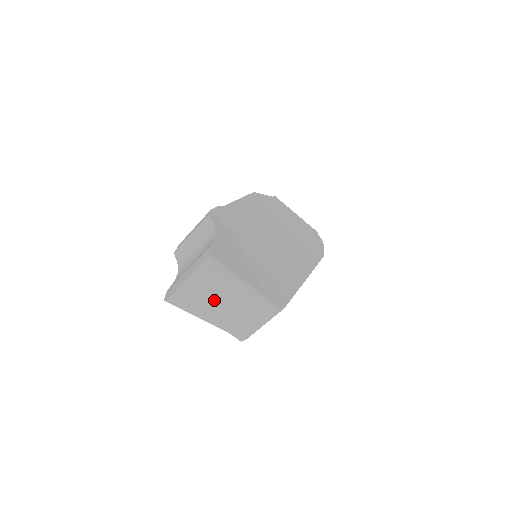
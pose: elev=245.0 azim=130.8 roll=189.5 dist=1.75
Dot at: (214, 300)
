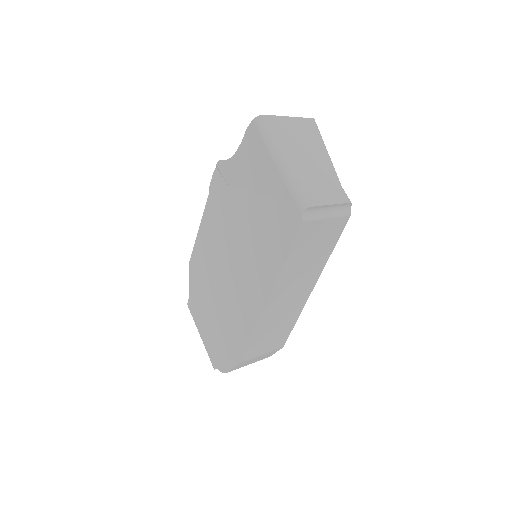
Dot at: (304, 150)
